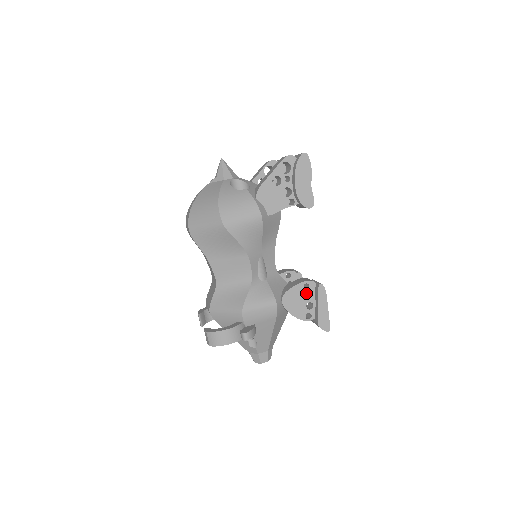
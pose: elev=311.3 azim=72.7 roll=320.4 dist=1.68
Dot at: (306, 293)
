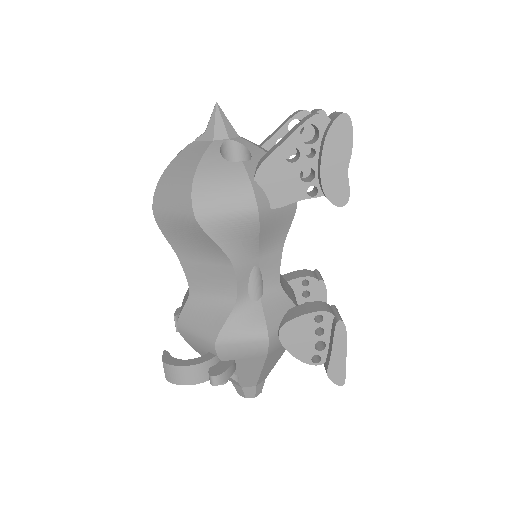
Dot at: occluded
